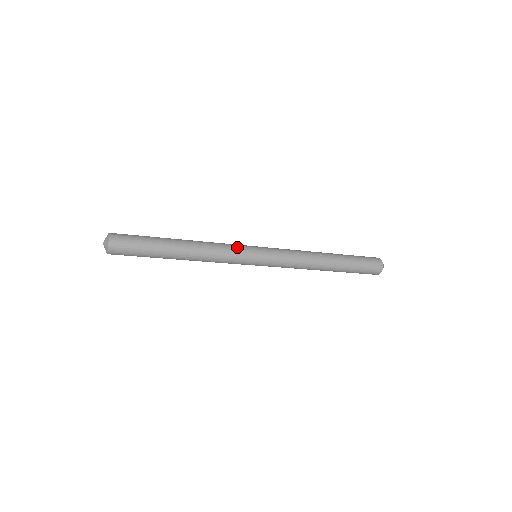
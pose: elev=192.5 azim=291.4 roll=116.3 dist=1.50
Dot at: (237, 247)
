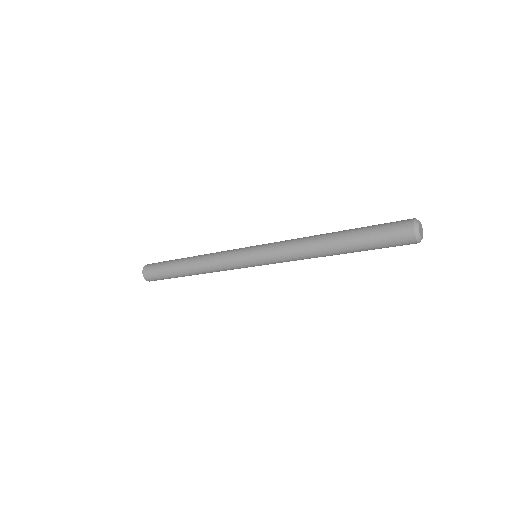
Dot at: (235, 249)
